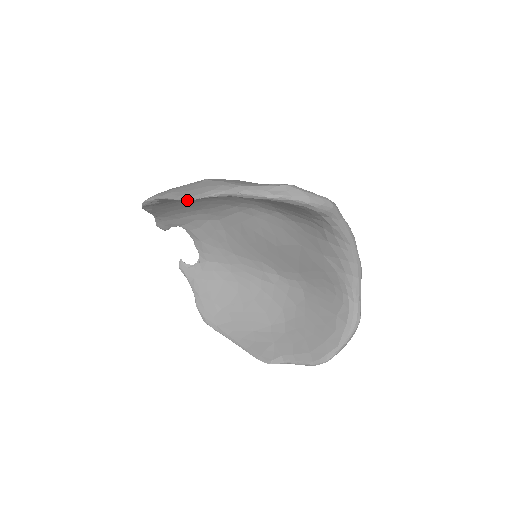
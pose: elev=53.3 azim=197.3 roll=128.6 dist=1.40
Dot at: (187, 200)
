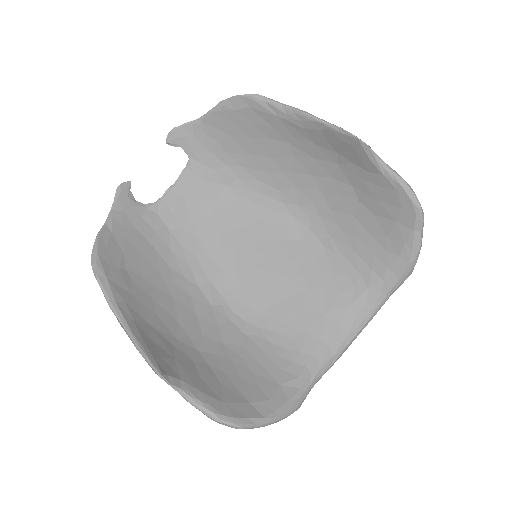
Dot at: (276, 145)
